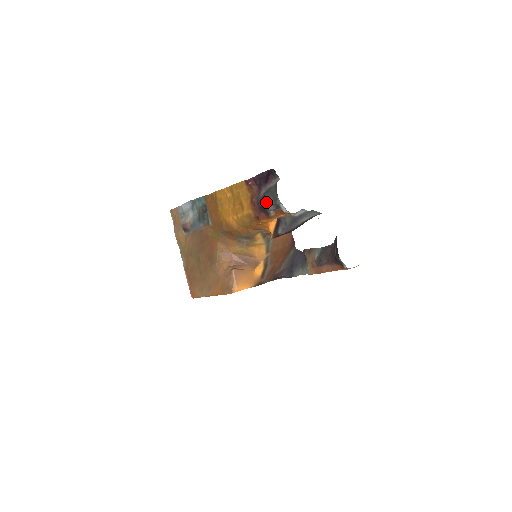
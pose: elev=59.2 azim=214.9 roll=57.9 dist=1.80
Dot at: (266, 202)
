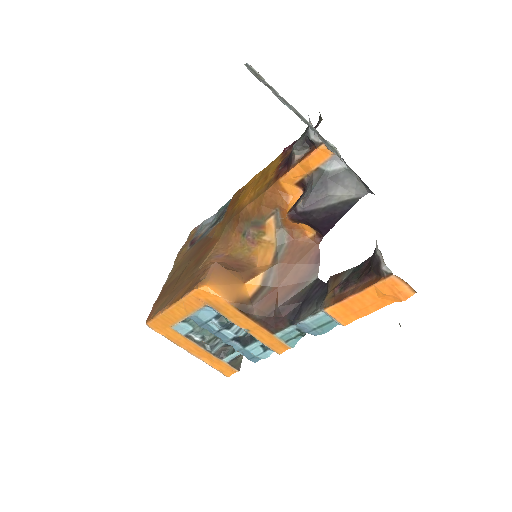
Dot at: occluded
